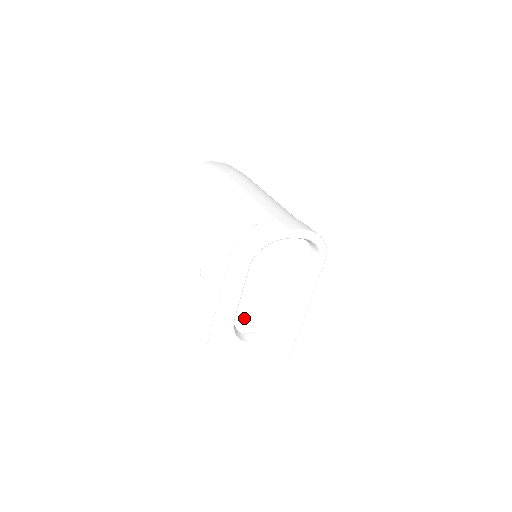
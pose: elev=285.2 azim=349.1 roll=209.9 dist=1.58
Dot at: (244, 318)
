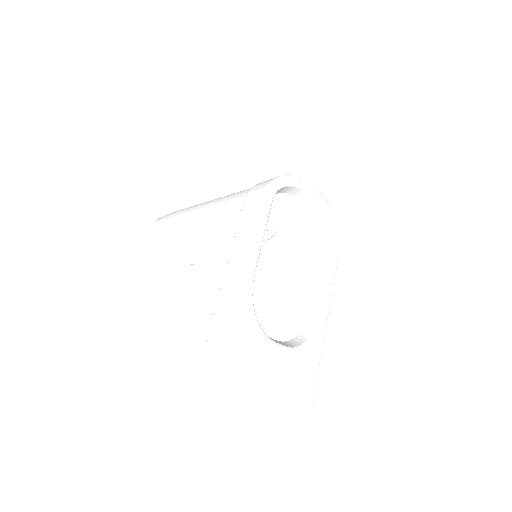
Dot at: occluded
